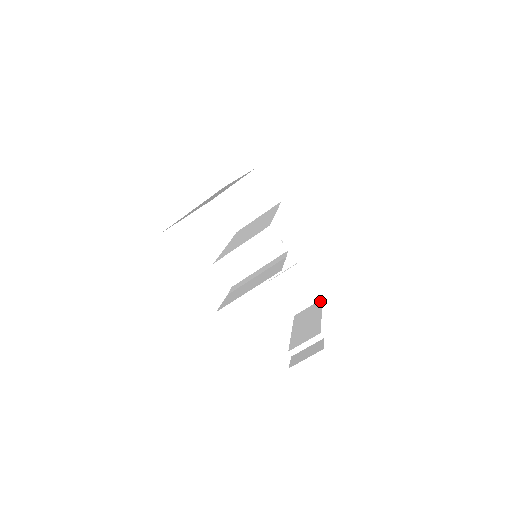
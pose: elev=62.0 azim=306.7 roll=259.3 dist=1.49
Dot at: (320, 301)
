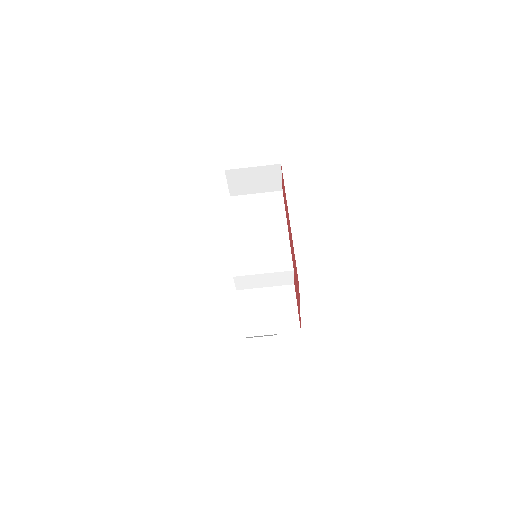
Dot at: occluded
